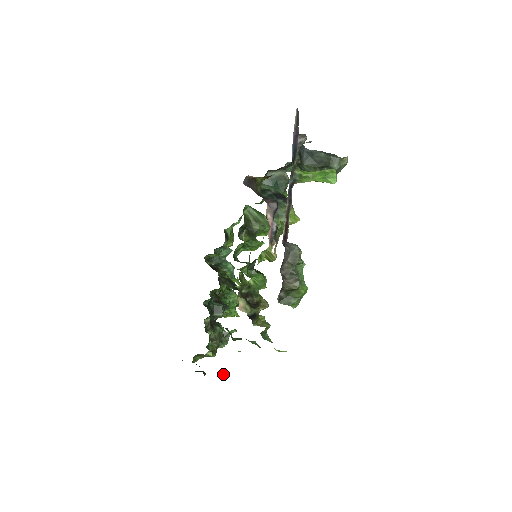
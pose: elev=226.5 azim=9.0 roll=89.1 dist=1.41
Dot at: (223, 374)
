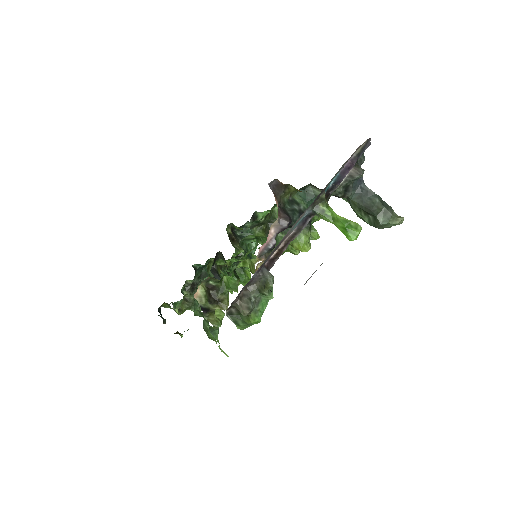
Dot at: occluded
